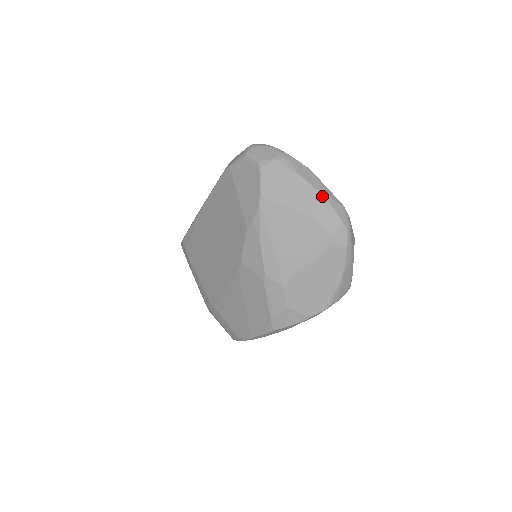
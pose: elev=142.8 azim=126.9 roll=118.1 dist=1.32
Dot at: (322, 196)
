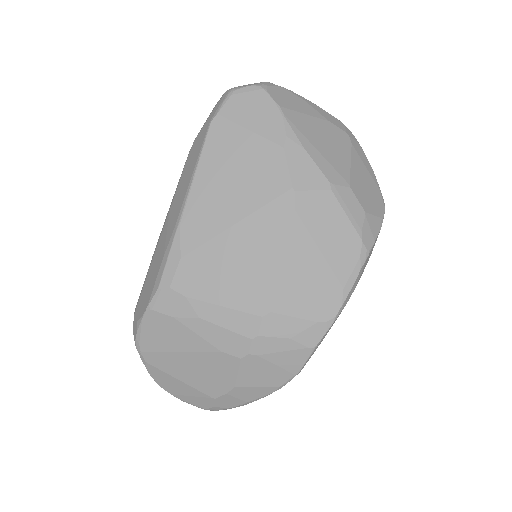
Dot at: occluded
